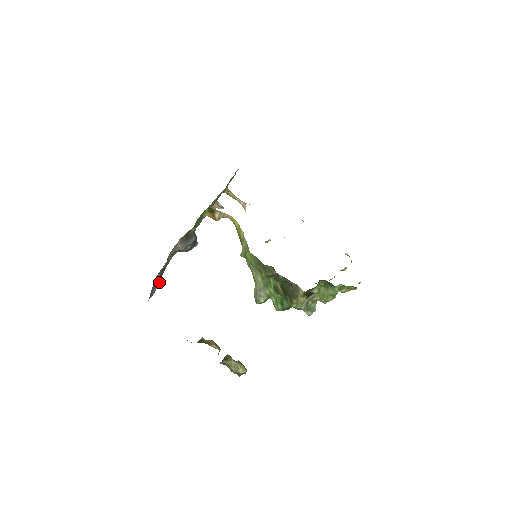
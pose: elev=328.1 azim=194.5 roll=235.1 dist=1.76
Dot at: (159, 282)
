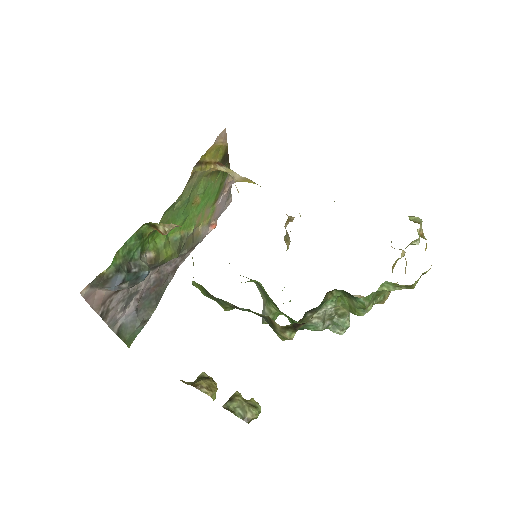
Dot at: (155, 306)
